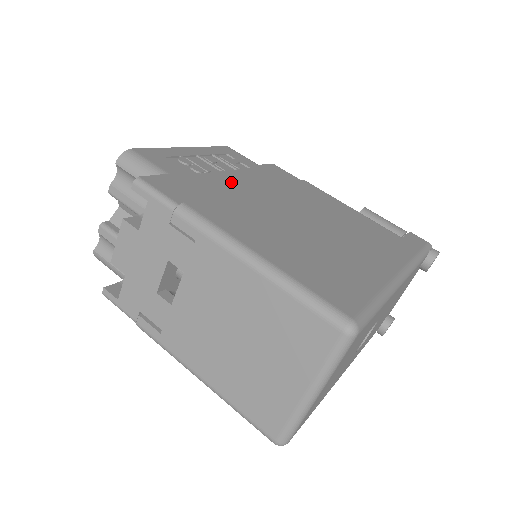
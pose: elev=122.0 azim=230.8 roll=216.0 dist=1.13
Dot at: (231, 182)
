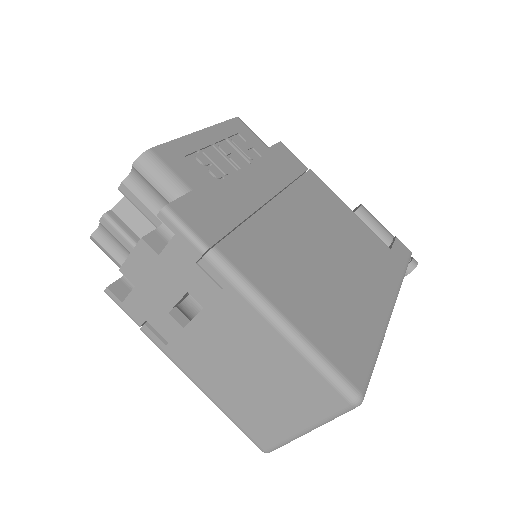
Dot at: (248, 190)
